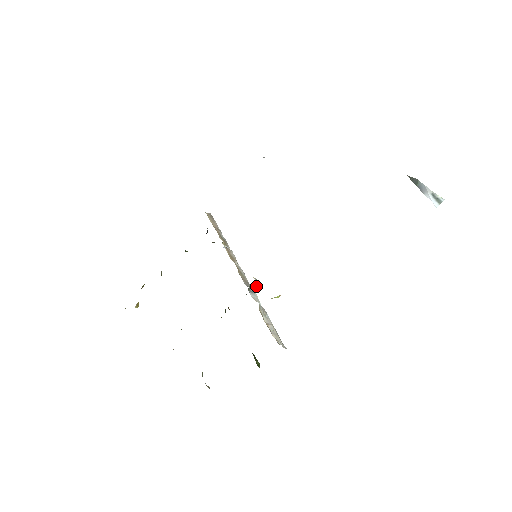
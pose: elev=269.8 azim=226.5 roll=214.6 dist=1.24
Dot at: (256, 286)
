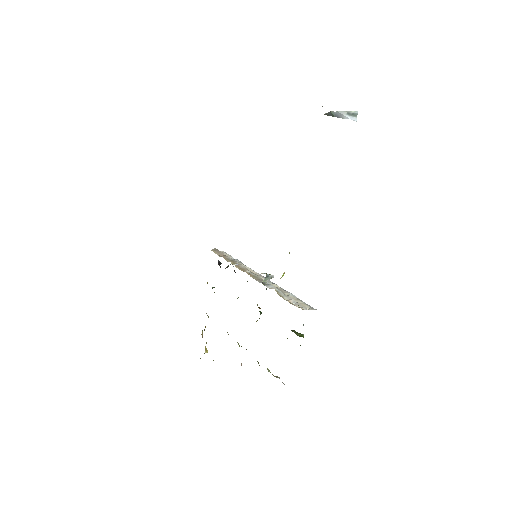
Dot at: (268, 278)
